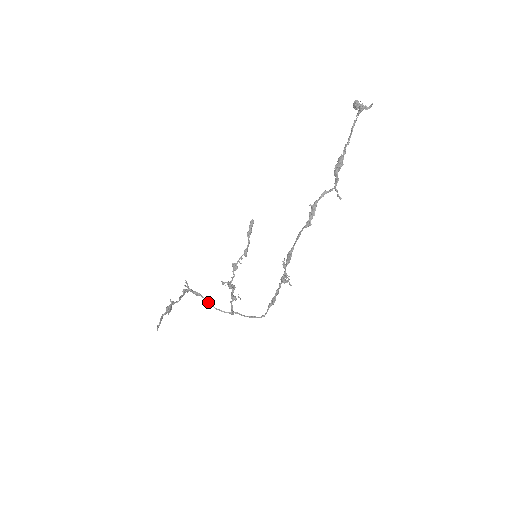
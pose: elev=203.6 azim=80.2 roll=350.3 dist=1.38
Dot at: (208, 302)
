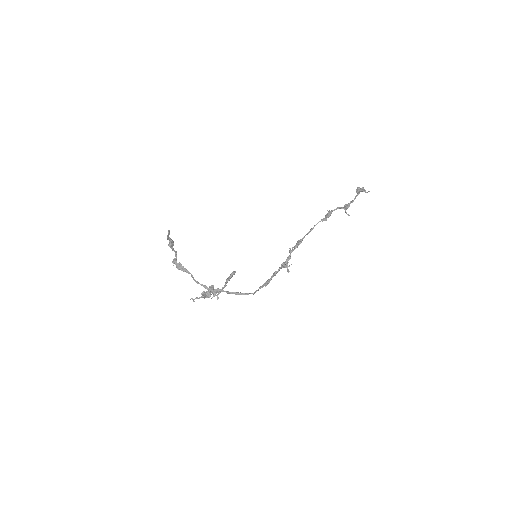
Dot at: (193, 277)
